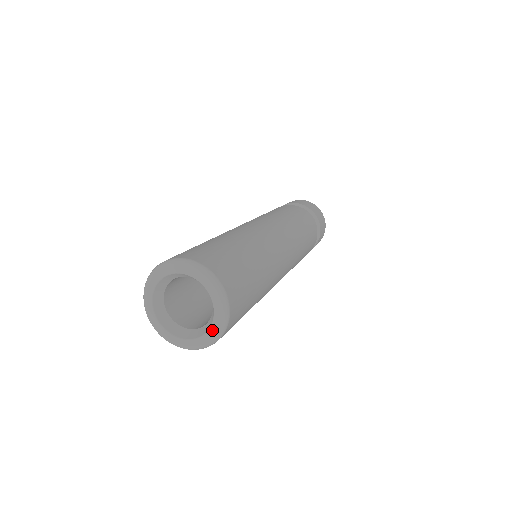
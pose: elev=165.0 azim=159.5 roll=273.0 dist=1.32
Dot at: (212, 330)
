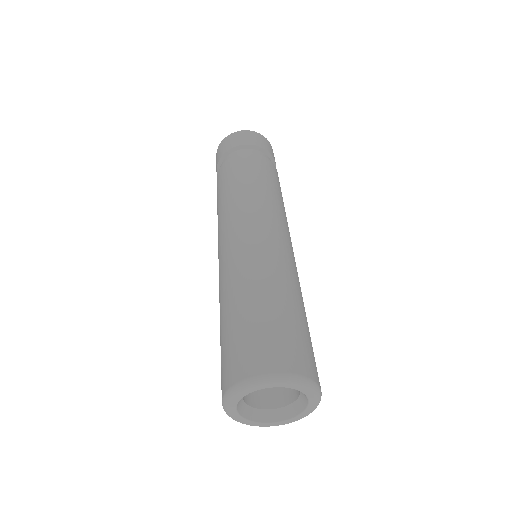
Dot at: (307, 411)
